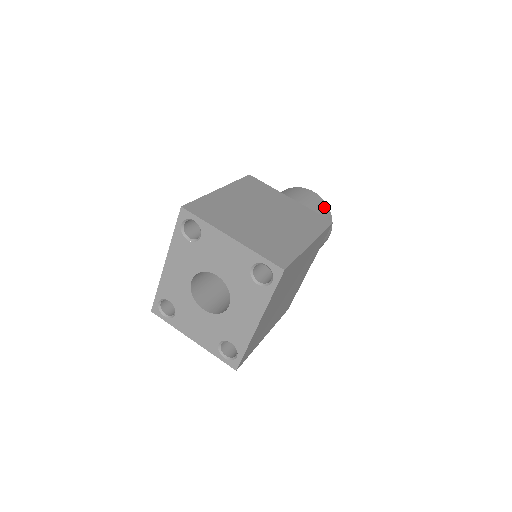
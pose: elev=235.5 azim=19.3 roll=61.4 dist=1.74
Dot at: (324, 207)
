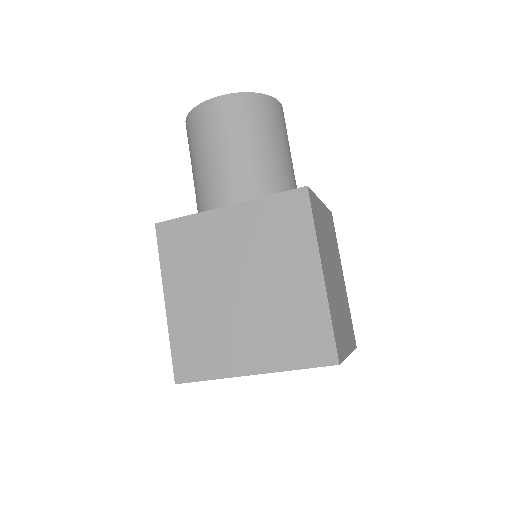
Dot at: occluded
